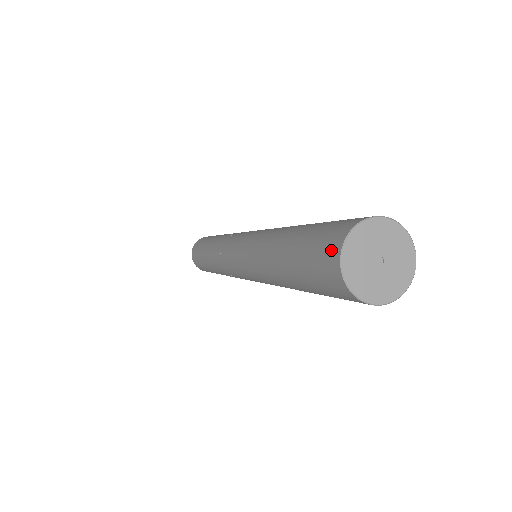
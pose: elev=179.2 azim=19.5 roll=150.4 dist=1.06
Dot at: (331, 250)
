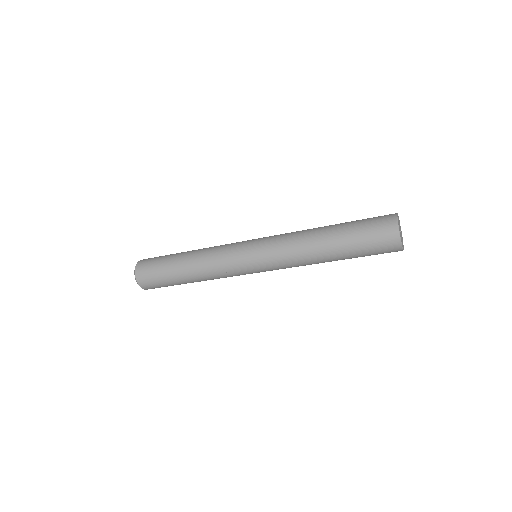
Dot at: (390, 230)
